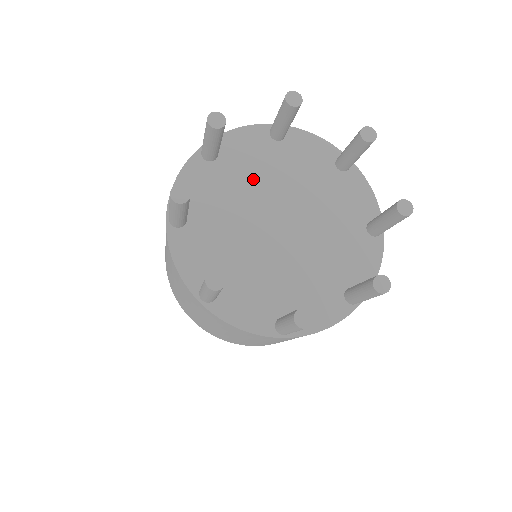
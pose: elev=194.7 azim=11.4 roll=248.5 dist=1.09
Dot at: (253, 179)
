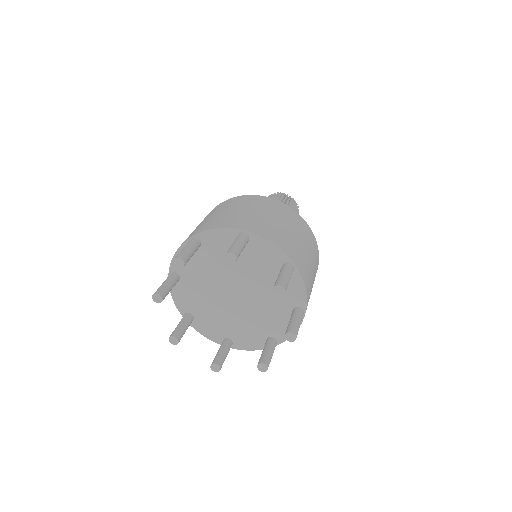
Dot at: (249, 268)
